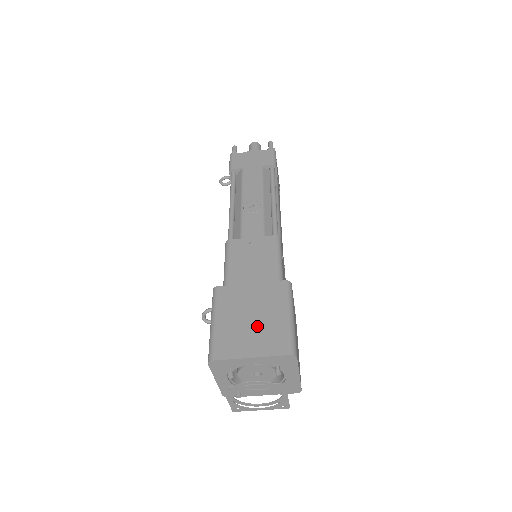
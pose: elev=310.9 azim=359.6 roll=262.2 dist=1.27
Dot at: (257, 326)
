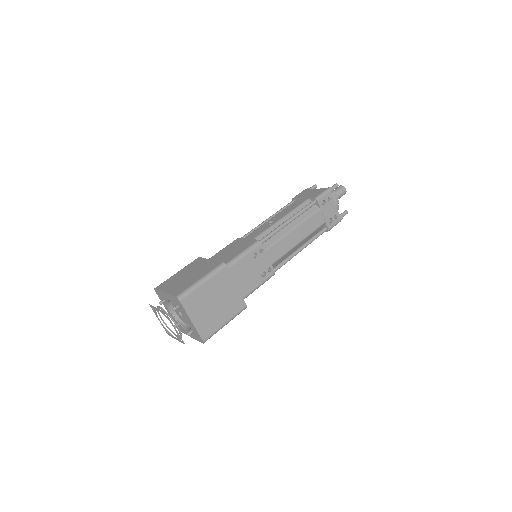
Dot at: (185, 280)
